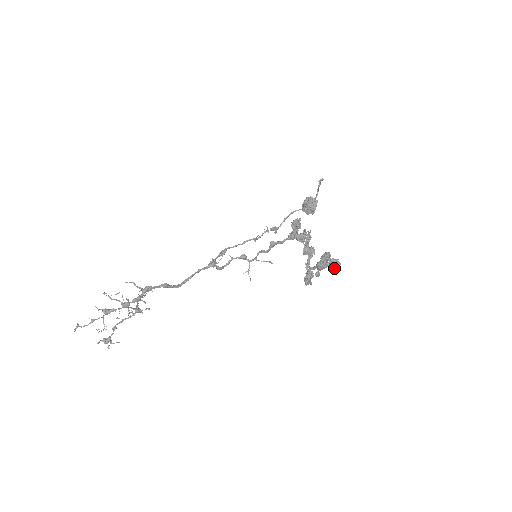
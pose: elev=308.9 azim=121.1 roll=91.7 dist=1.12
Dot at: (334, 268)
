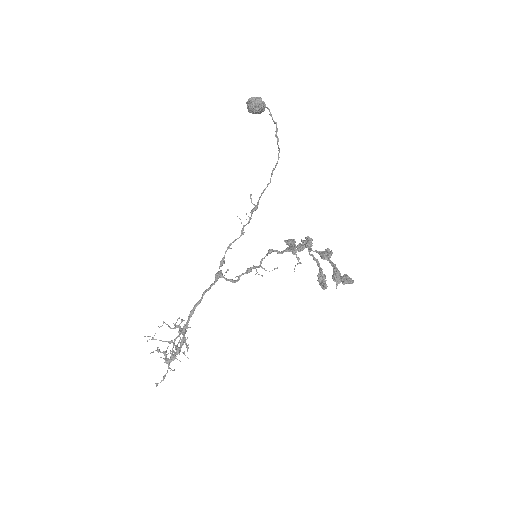
Dot at: (347, 281)
